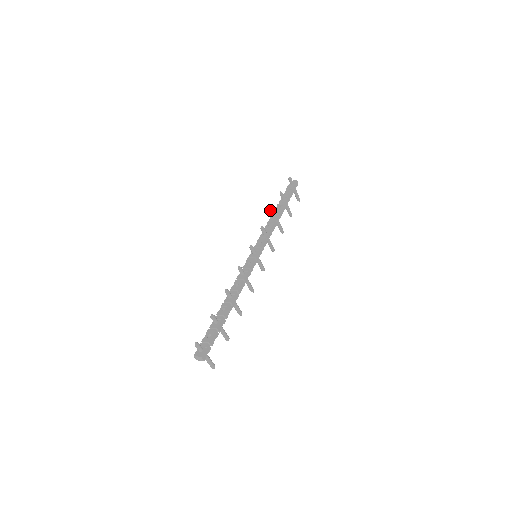
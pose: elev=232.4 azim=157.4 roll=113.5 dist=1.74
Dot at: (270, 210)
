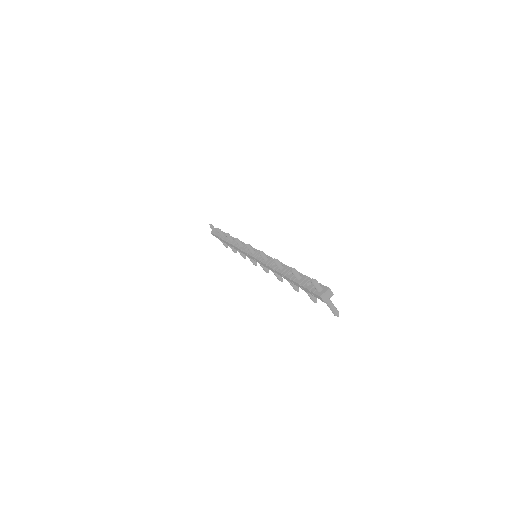
Dot at: (226, 235)
